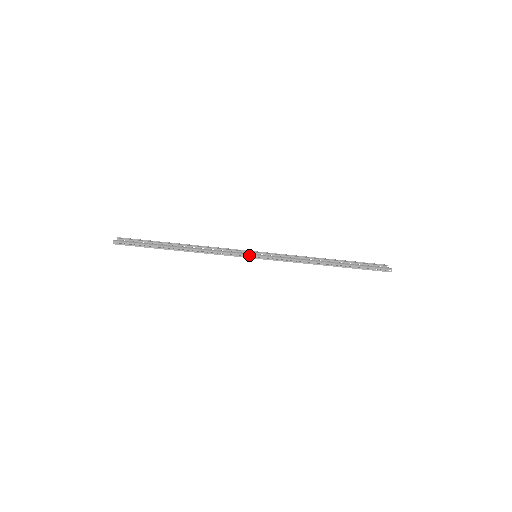
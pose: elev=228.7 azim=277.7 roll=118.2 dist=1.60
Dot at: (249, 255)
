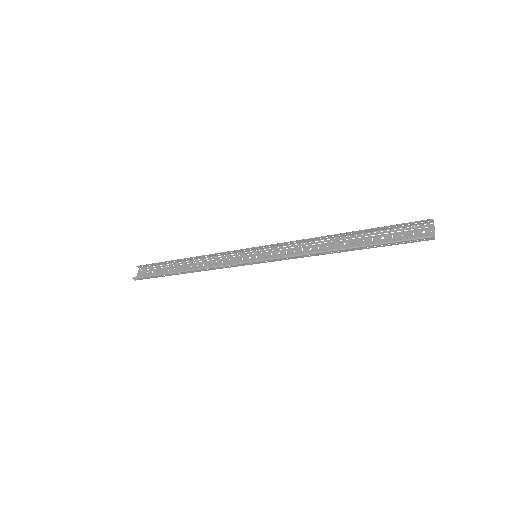
Dot at: (246, 263)
